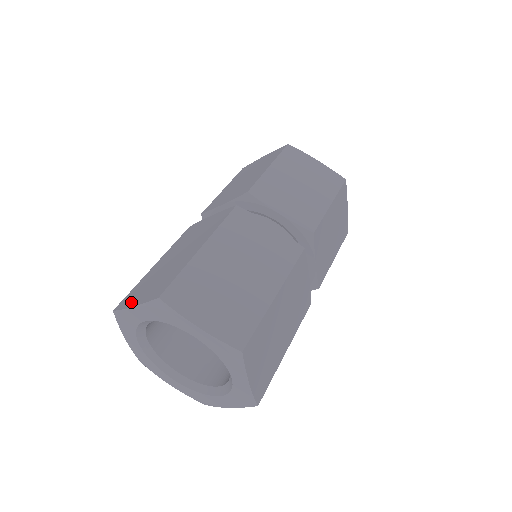
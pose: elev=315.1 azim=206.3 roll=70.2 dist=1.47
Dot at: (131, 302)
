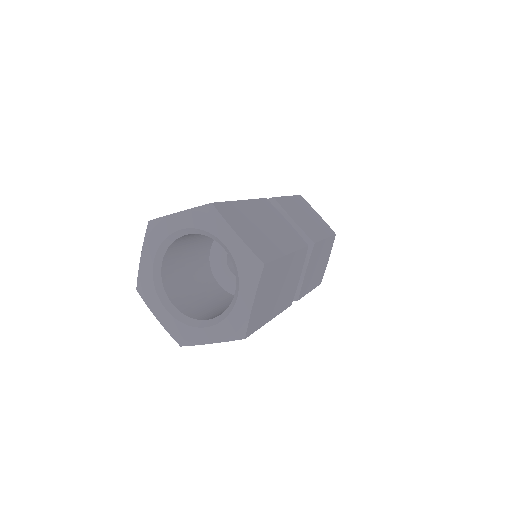
Dot at: occluded
